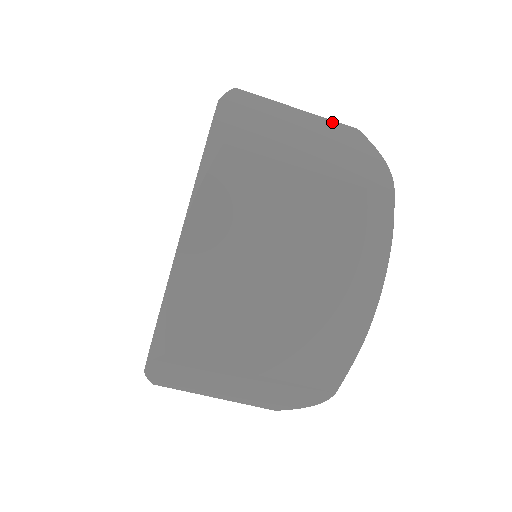
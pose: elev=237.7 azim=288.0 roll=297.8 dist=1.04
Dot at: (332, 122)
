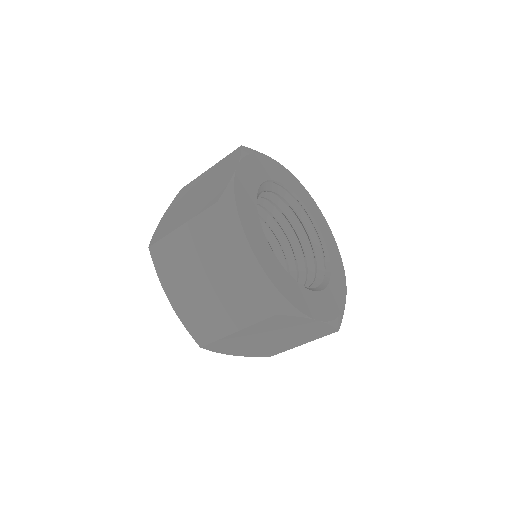
Dot at: (225, 158)
